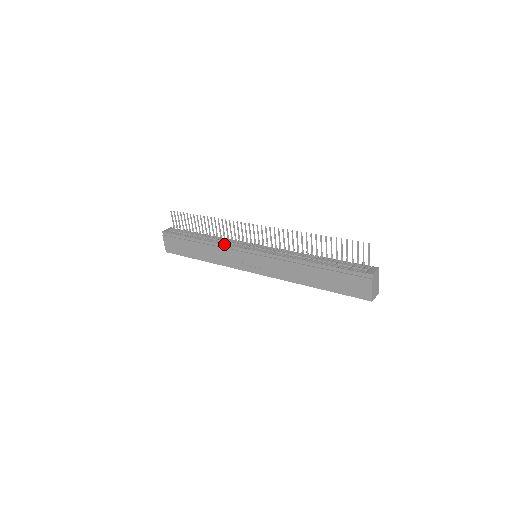
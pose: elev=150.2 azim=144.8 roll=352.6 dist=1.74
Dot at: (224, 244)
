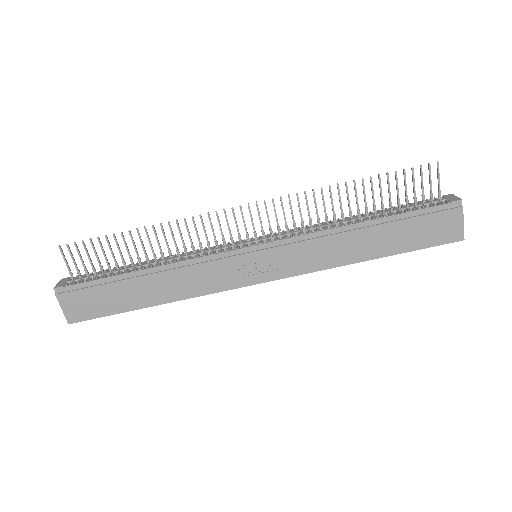
Dot at: (198, 257)
